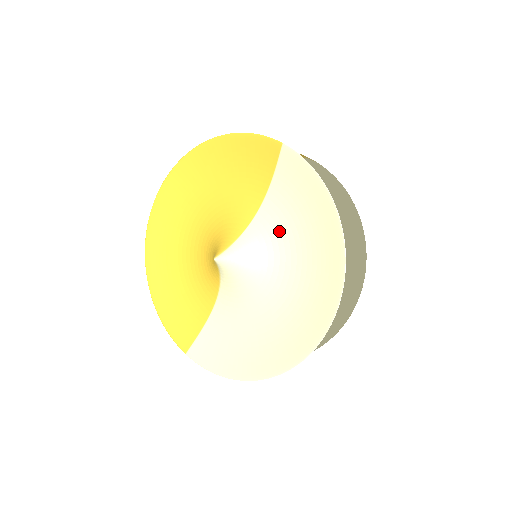
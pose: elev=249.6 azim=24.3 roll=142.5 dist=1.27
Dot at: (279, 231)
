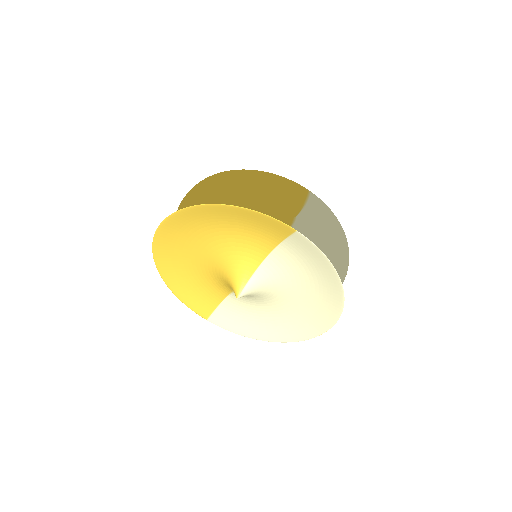
Dot at: (287, 272)
